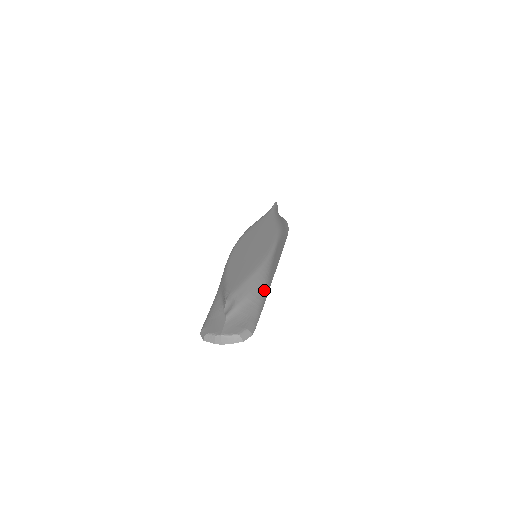
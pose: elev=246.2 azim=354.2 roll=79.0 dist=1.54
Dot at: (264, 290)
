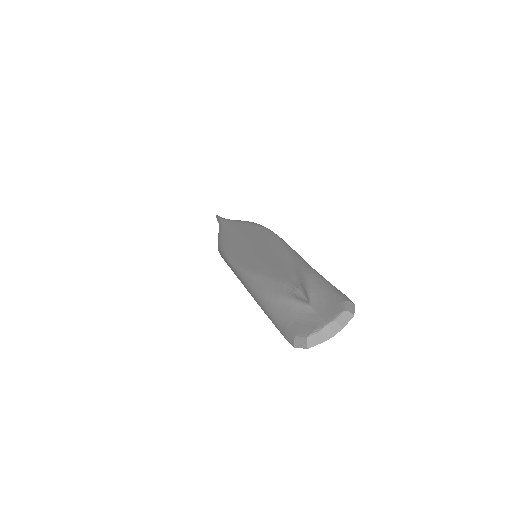
Dot at: (310, 266)
